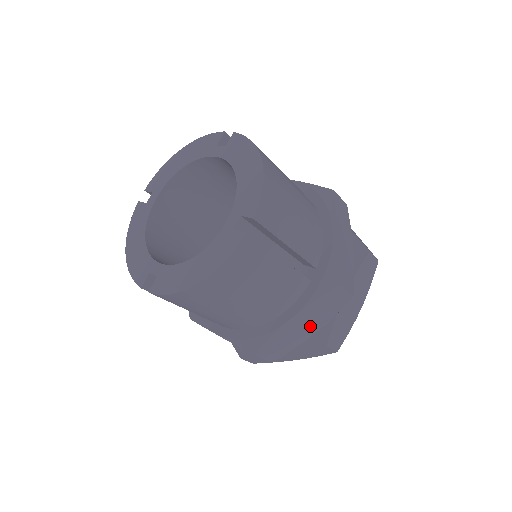
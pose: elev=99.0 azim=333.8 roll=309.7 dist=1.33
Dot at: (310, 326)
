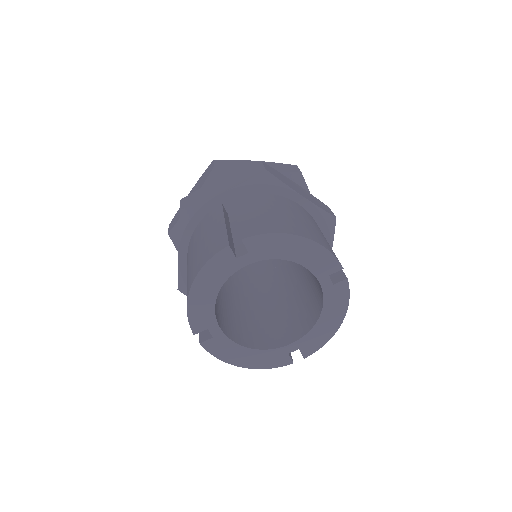
Dot at: occluded
